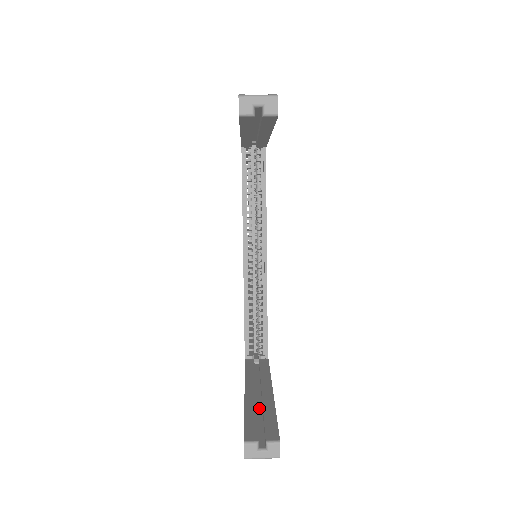
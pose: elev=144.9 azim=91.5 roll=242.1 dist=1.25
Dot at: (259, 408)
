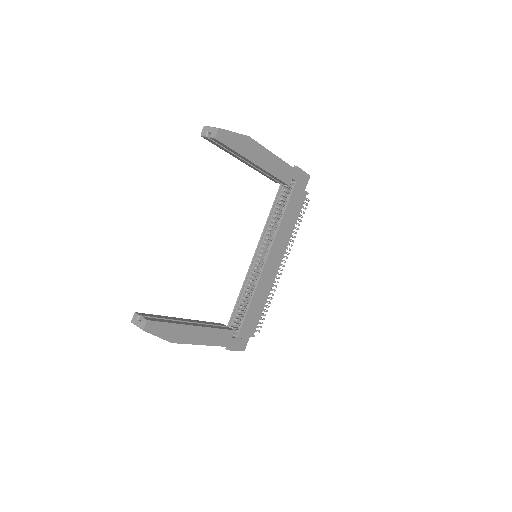
Dot at: occluded
